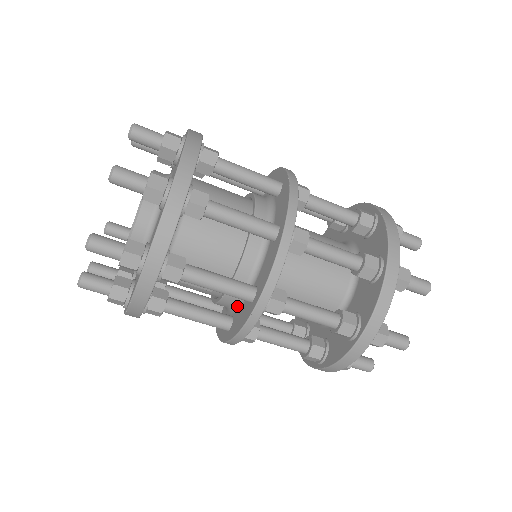
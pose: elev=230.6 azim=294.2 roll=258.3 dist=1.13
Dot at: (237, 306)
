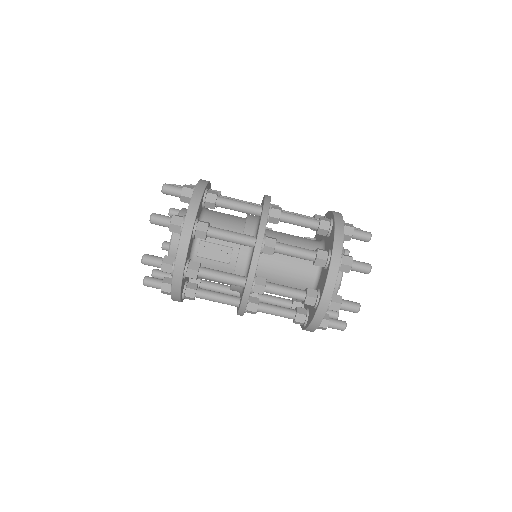
Dot at: (248, 267)
